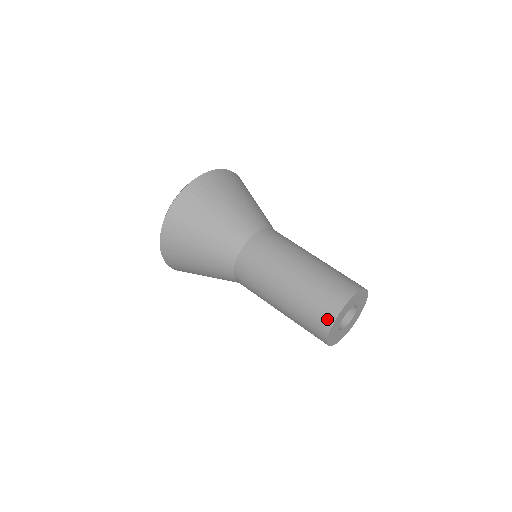
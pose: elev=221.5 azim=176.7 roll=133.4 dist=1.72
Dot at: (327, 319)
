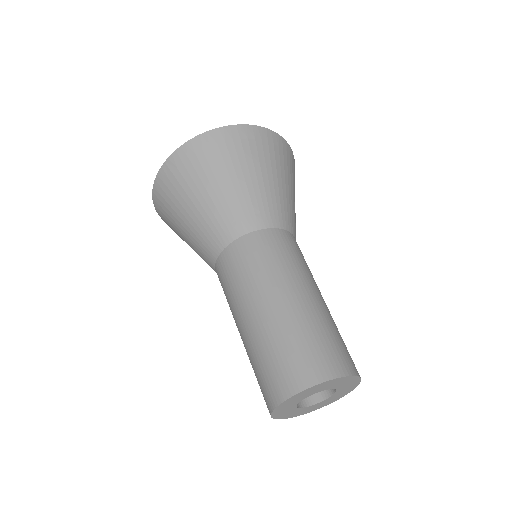
Dot at: (310, 375)
